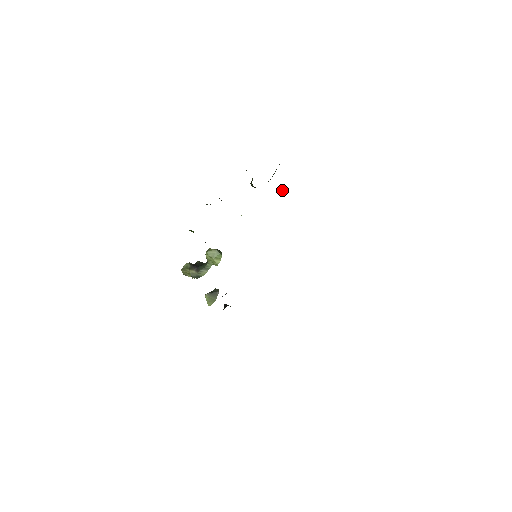
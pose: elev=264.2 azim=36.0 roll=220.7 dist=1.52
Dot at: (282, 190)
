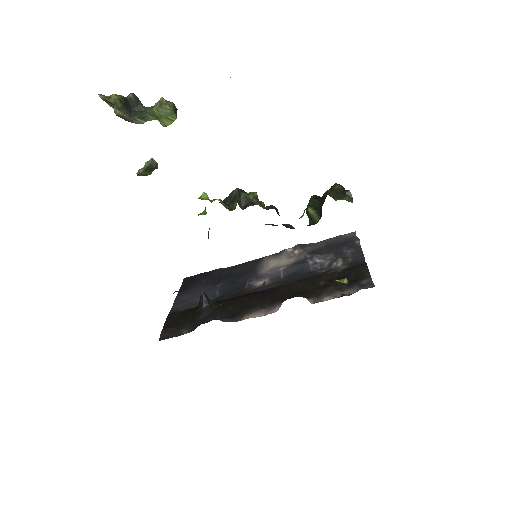
Dot at: (342, 281)
